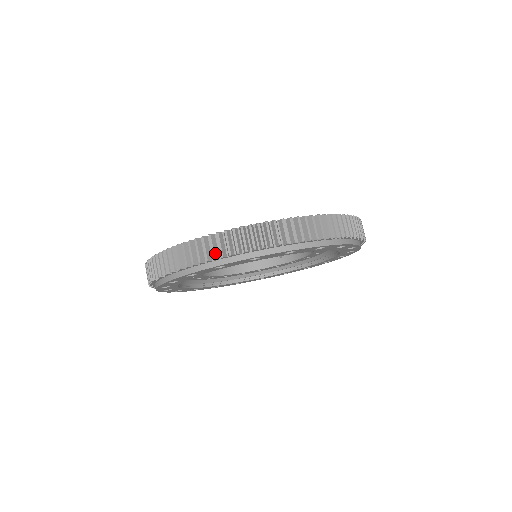
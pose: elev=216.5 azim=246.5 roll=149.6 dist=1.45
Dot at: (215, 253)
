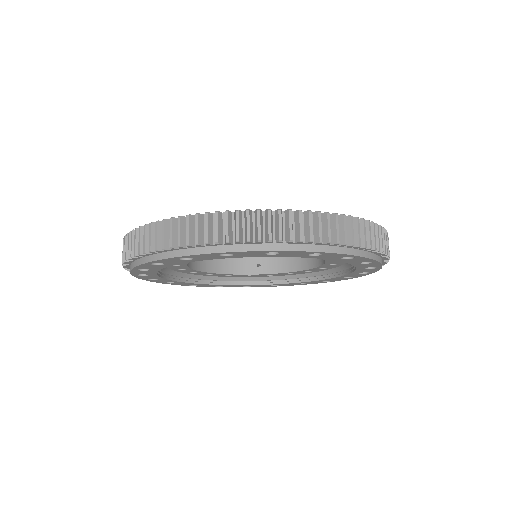
Dot at: (282, 234)
